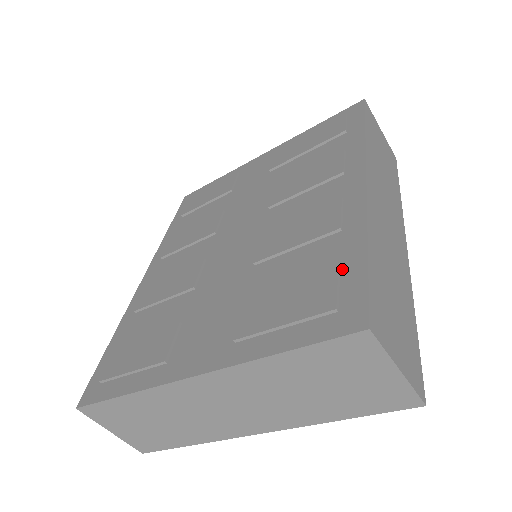
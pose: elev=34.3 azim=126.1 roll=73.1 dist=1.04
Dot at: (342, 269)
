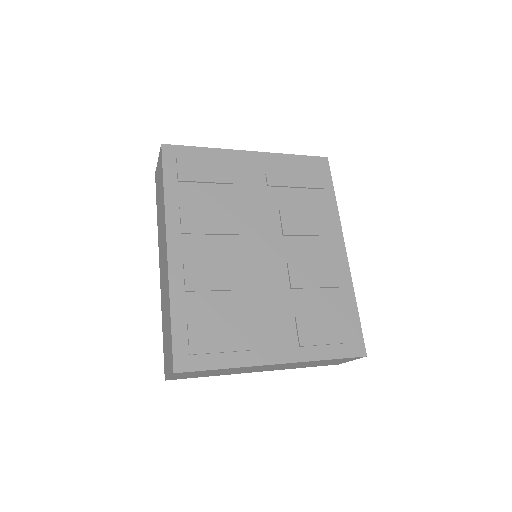
Dot at: (348, 316)
